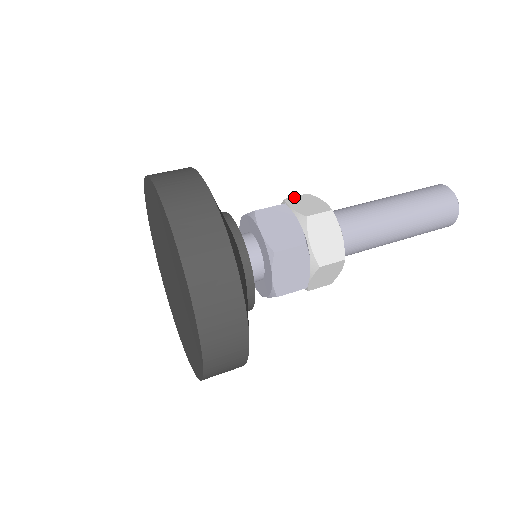
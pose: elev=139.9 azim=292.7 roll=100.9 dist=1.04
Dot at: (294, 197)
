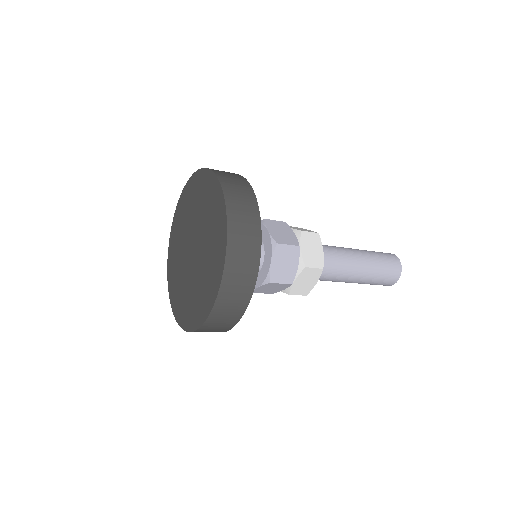
Dot at: occluded
